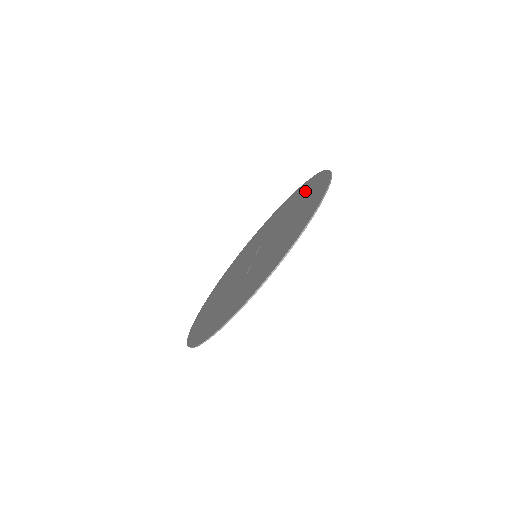
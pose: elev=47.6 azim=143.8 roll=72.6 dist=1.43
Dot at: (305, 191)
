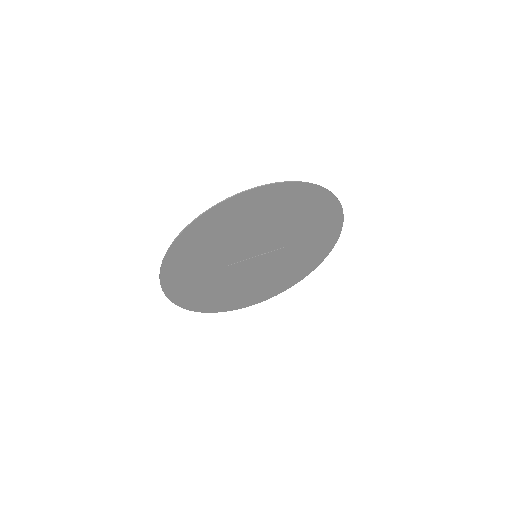
Dot at: (303, 204)
